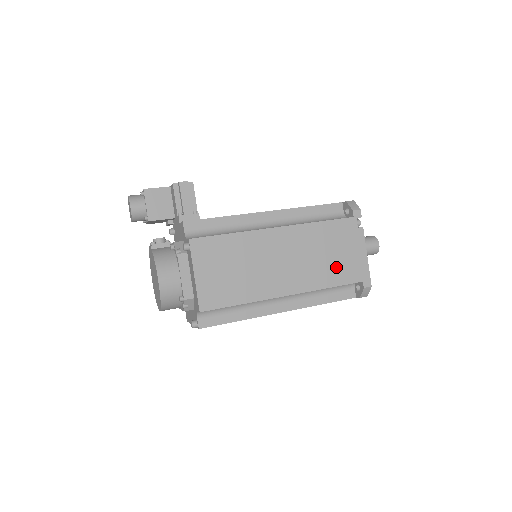
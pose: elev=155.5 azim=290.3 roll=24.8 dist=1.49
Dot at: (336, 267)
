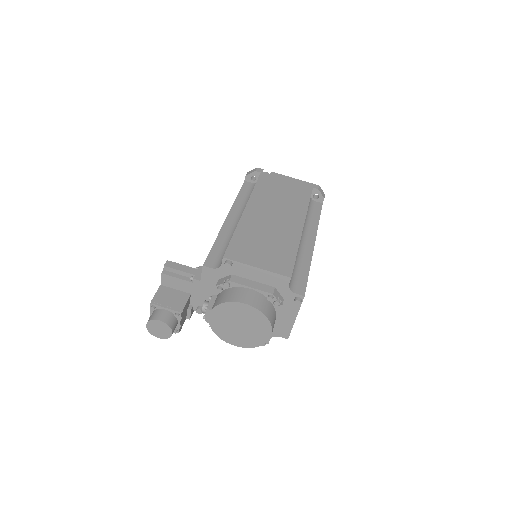
Dot at: (294, 195)
